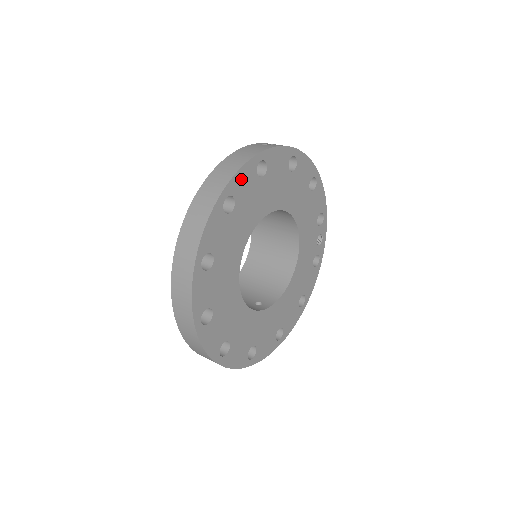
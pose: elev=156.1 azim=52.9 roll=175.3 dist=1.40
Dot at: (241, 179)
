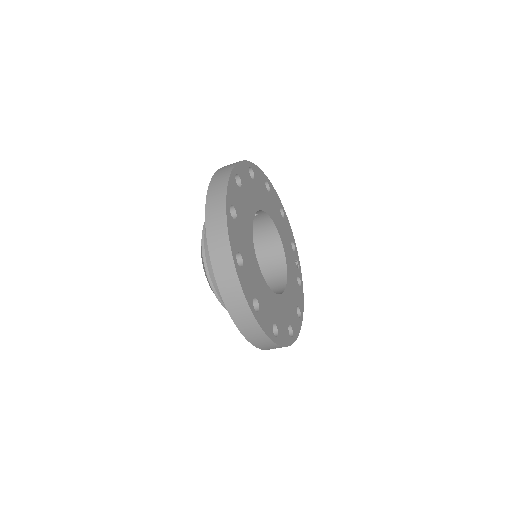
Dot at: (242, 169)
